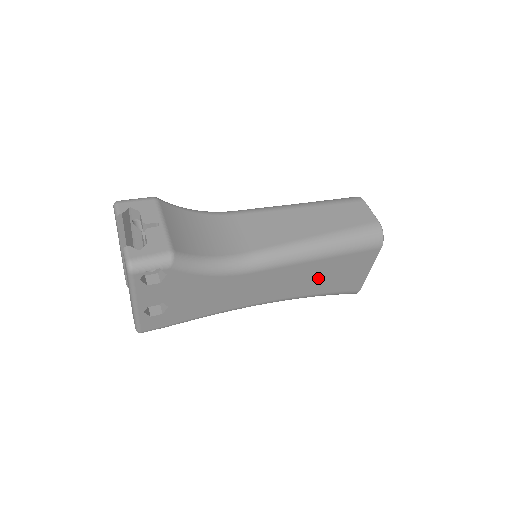
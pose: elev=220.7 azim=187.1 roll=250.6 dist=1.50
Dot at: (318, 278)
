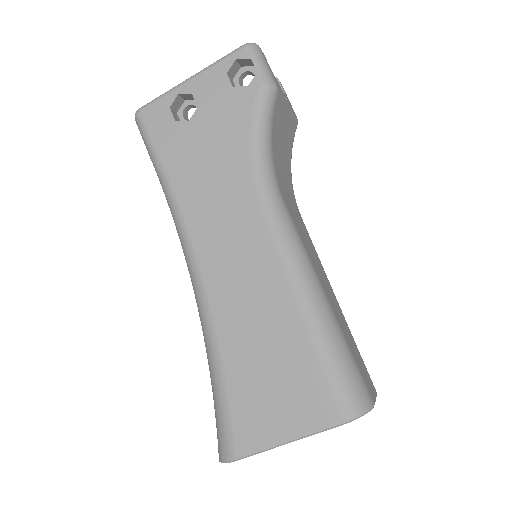
Dot at: (259, 338)
